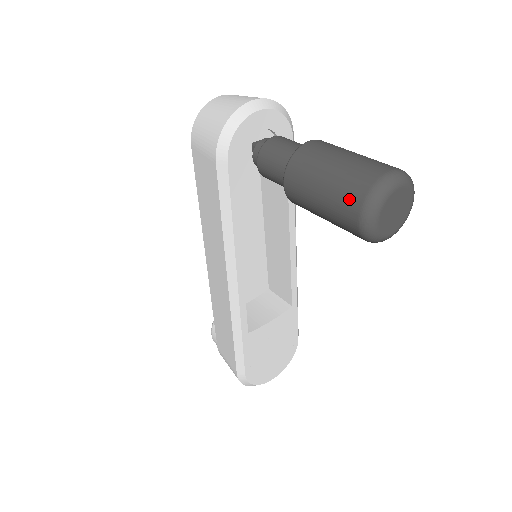
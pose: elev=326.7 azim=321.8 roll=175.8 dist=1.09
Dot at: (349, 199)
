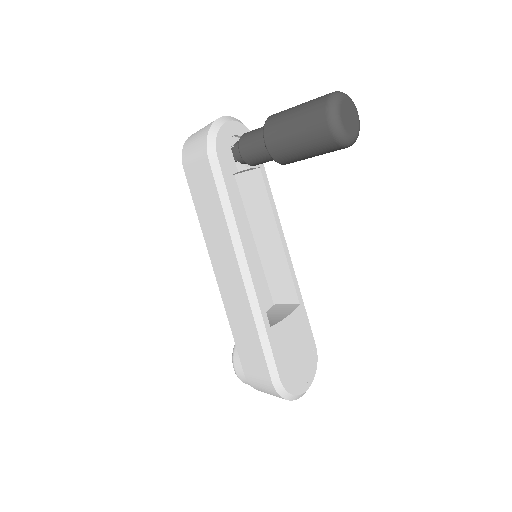
Dot at: (316, 114)
